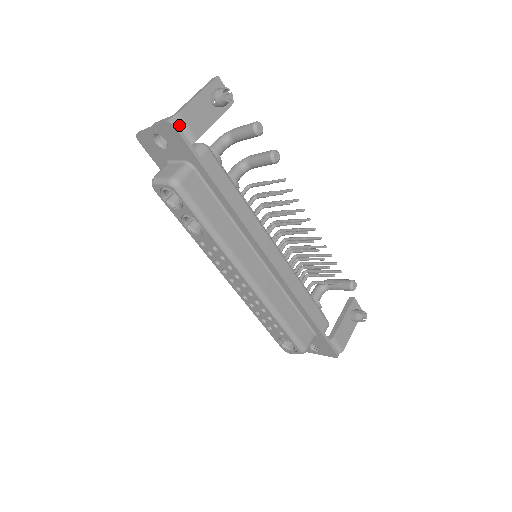
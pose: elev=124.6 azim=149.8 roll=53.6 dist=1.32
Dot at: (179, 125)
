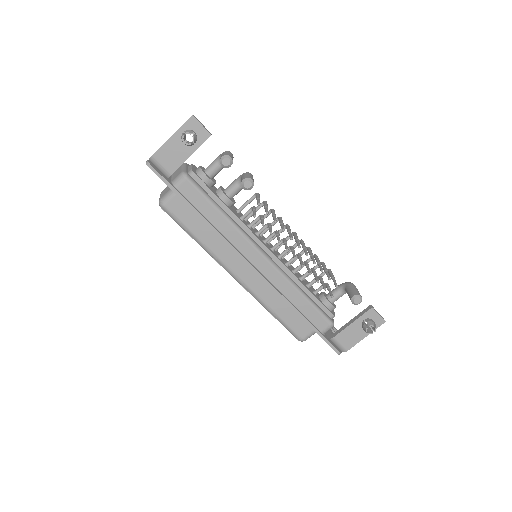
Dot at: (155, 164)
